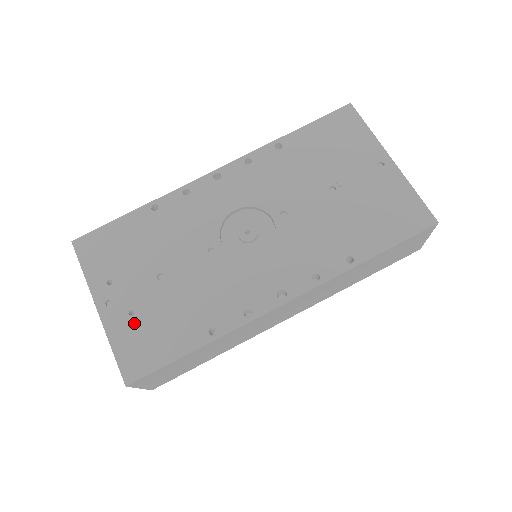
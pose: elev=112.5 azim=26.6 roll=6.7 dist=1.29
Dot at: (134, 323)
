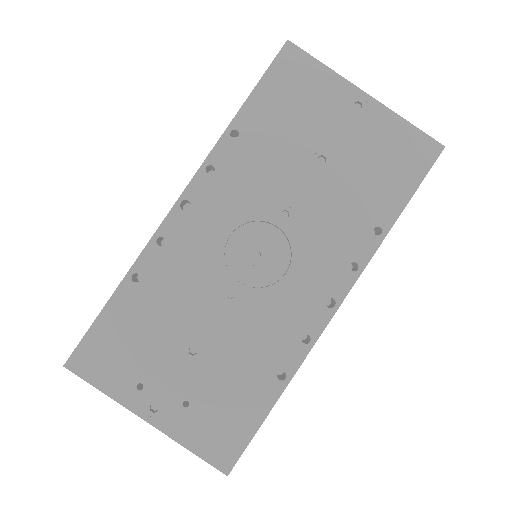
Dot at: (196, 413)
